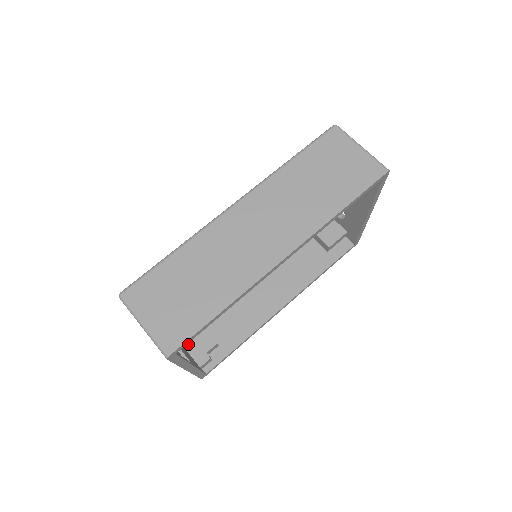
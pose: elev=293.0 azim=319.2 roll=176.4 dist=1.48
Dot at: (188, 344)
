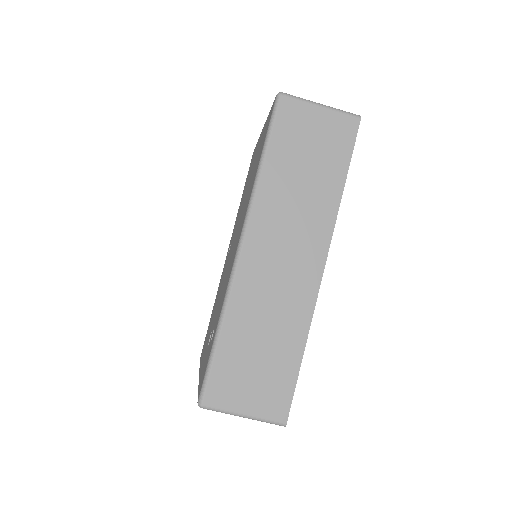
Dot at: occluded
